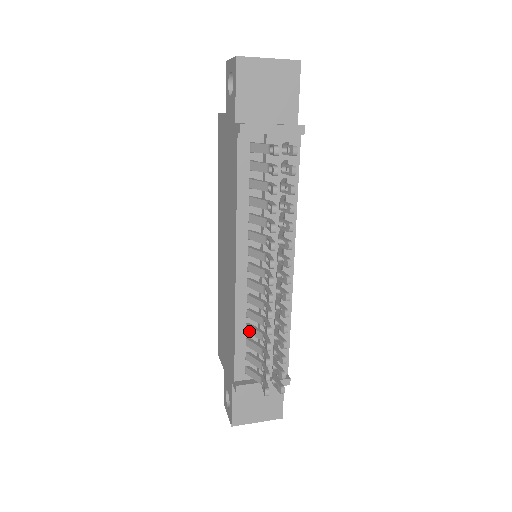
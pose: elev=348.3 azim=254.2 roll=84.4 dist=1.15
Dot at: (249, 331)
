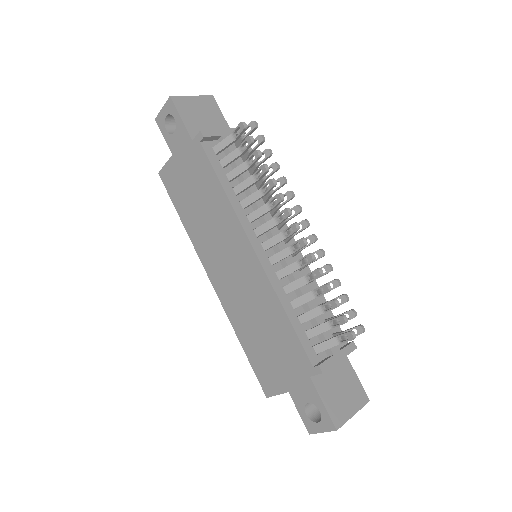
Dot at: (297, 305)
